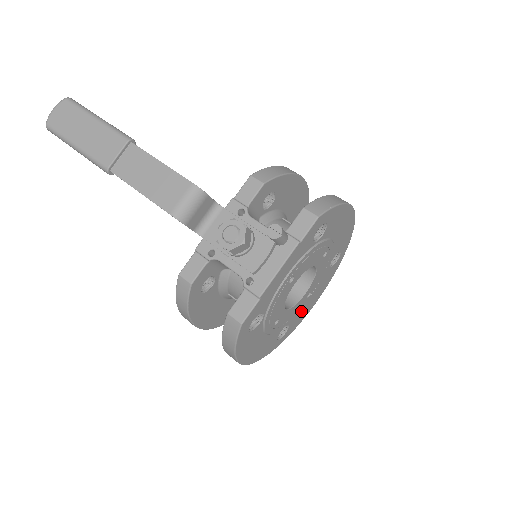
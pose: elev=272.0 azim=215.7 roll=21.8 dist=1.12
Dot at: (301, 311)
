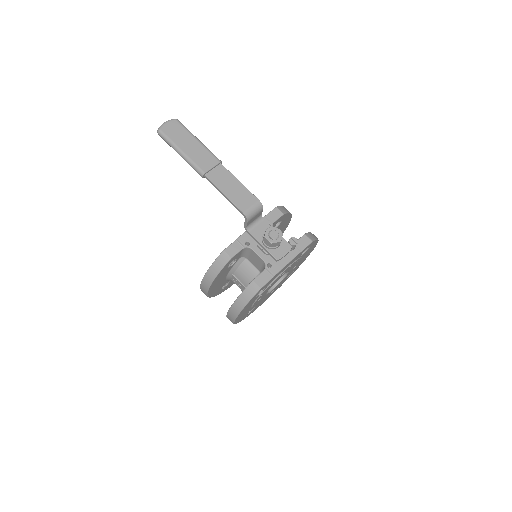
Dot at: (262, 301)
